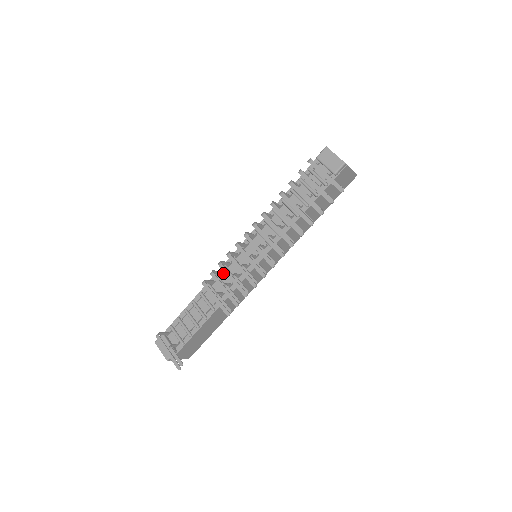
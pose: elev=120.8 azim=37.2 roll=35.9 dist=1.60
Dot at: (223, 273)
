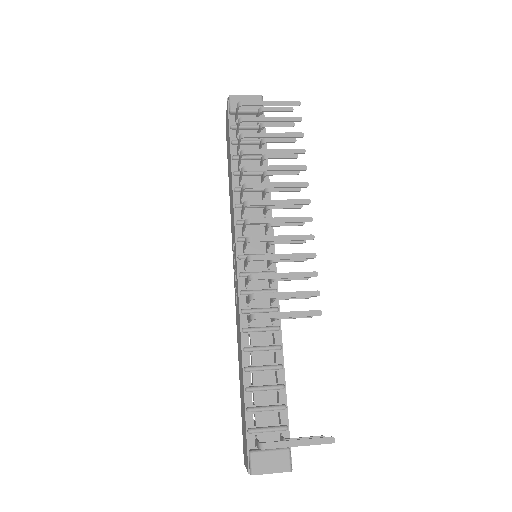
Dot at: occluded
